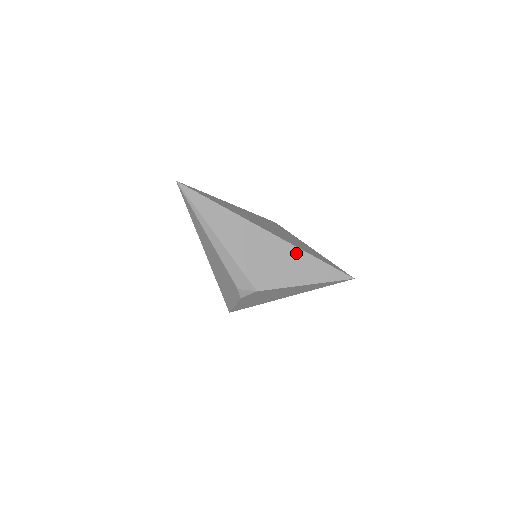
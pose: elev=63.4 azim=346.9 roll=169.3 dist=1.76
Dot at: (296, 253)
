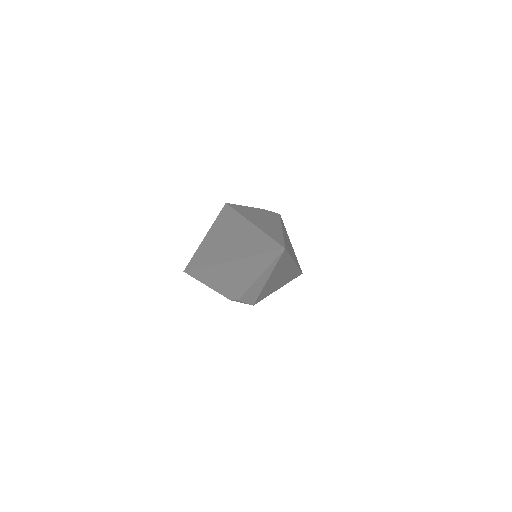
Dot at: (294, 271)
